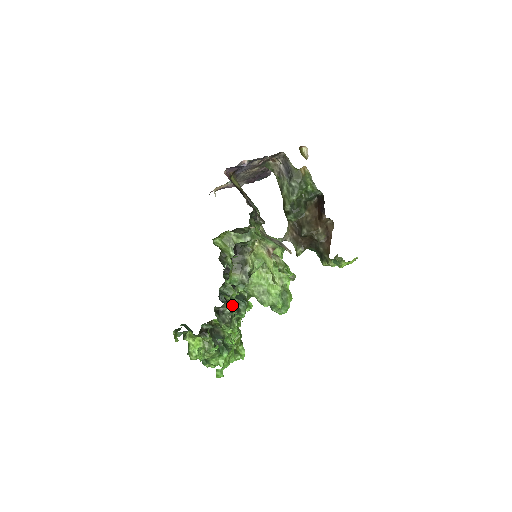
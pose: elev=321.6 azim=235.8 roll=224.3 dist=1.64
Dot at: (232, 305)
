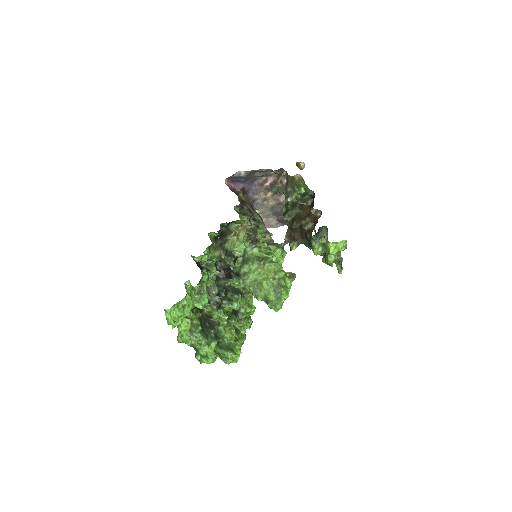
Dot at: (202, 270)
